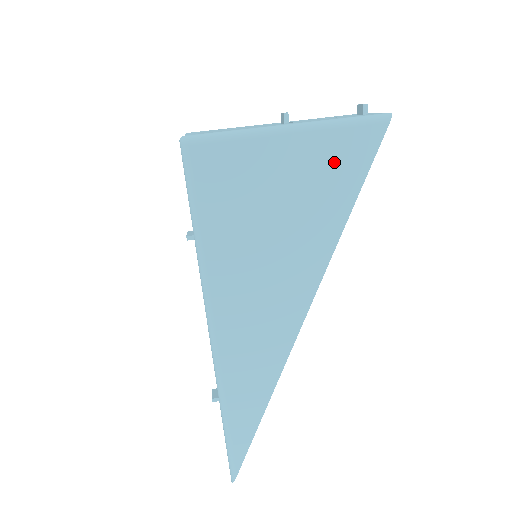
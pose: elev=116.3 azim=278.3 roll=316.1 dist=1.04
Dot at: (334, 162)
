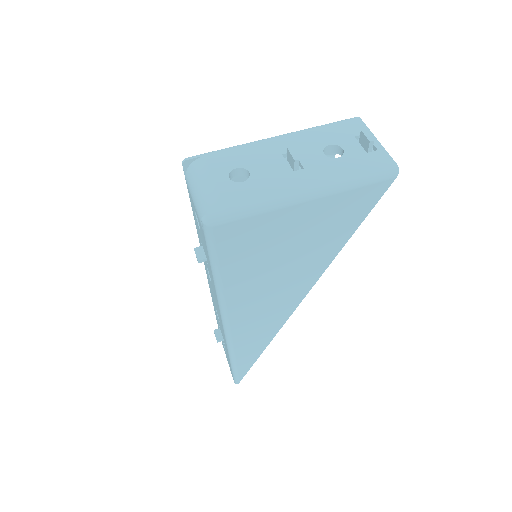
Dot at: (342, 213)
